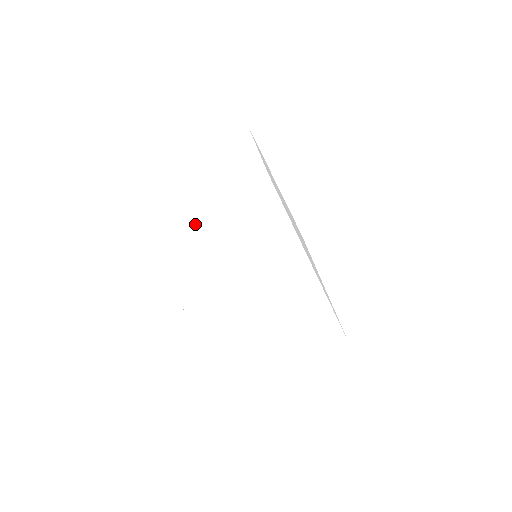
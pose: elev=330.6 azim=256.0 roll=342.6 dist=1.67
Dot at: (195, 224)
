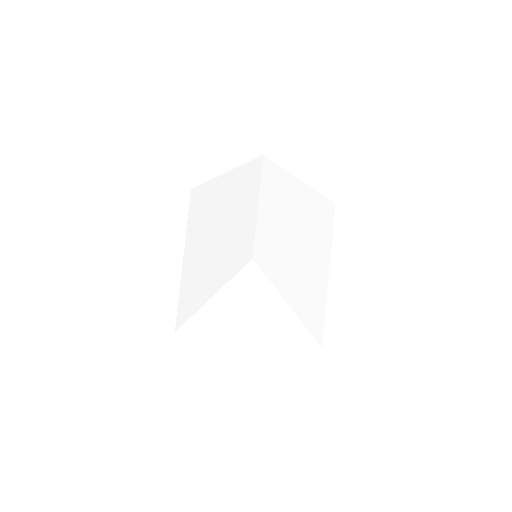
Dot at: (206, 193)
